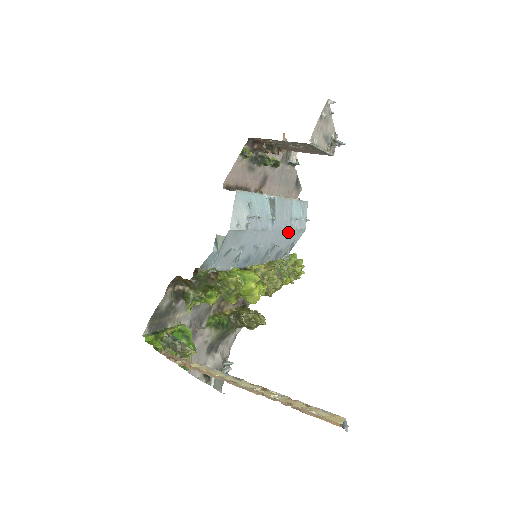
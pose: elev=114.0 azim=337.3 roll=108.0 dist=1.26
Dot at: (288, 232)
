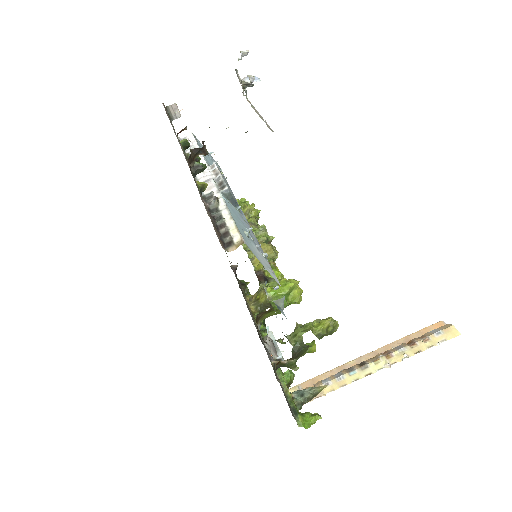
Dot at: occluded
